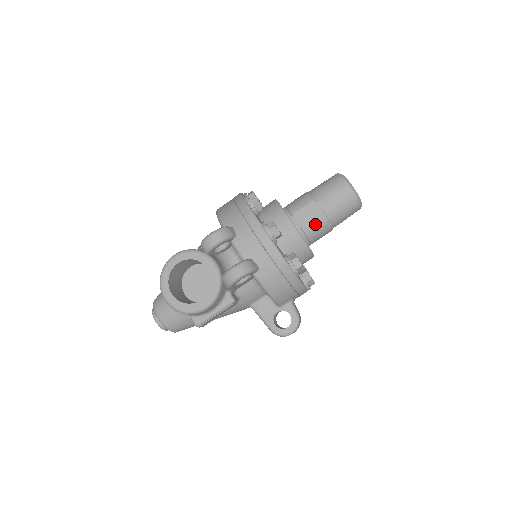
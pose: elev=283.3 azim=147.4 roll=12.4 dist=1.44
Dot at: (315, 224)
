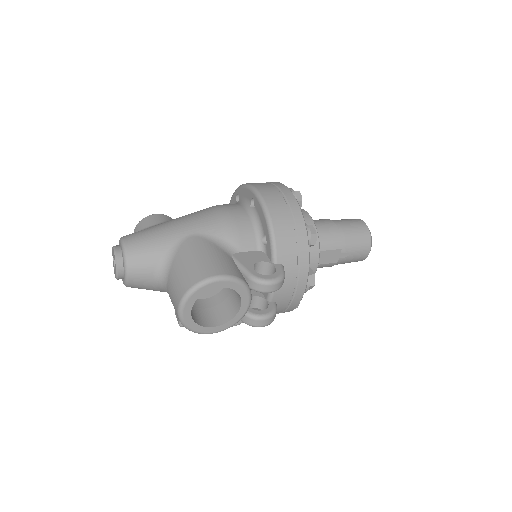
Dot at: (324, 266)
